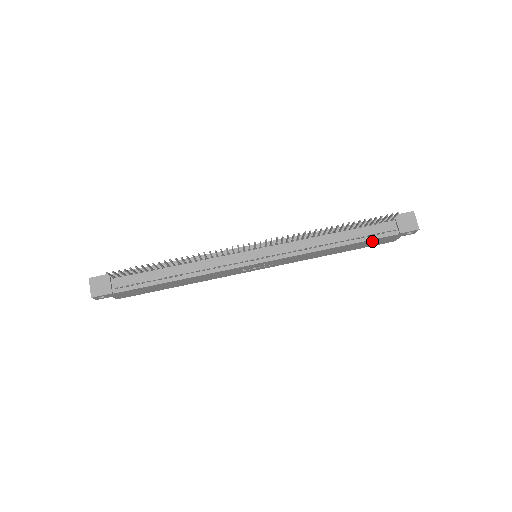
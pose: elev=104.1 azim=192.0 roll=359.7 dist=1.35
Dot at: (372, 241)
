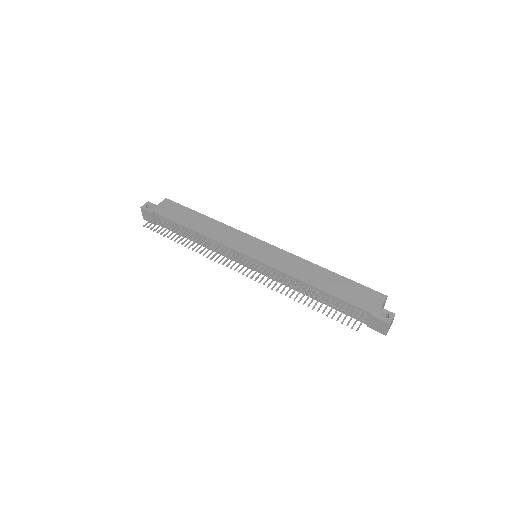
Dot at: occluded
